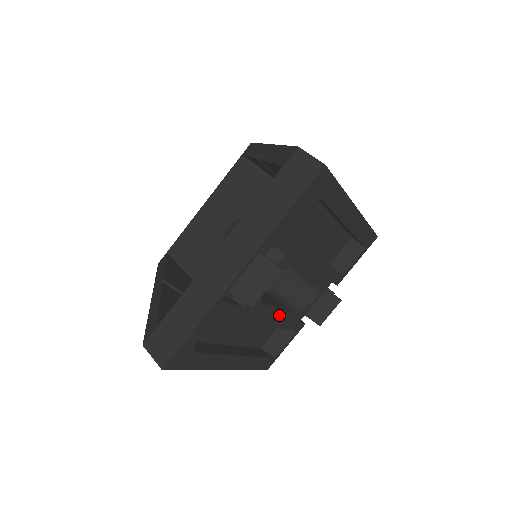
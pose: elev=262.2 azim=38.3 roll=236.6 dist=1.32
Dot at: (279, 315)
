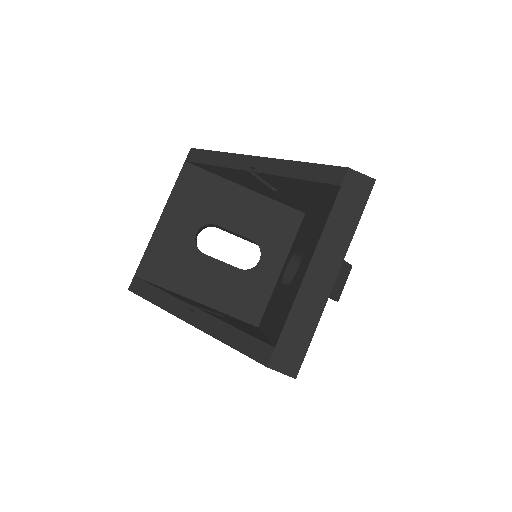
Dot at: occluded
